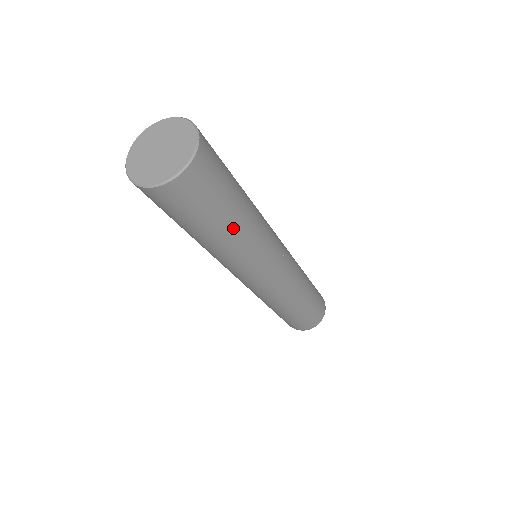
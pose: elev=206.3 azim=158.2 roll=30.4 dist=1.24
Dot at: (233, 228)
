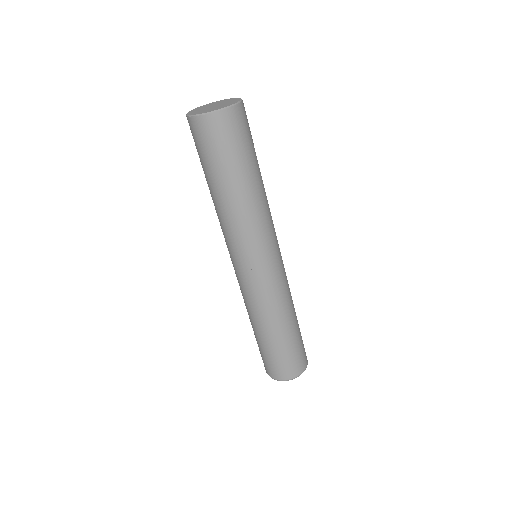
Dot at: occluded
